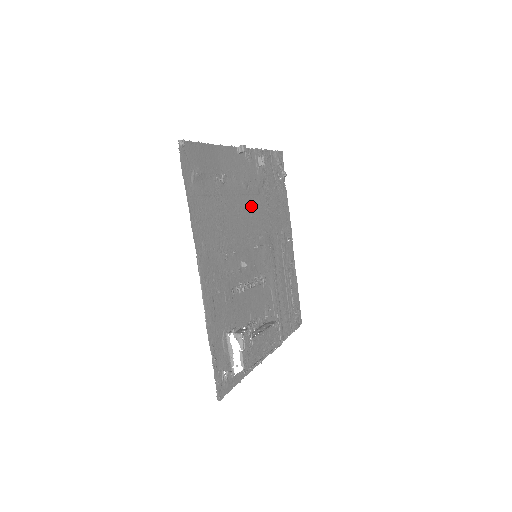
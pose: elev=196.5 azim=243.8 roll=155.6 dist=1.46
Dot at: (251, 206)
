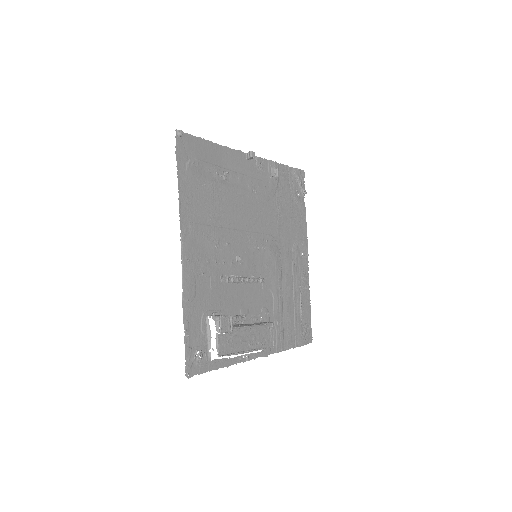
Dot at: (256, 209)
